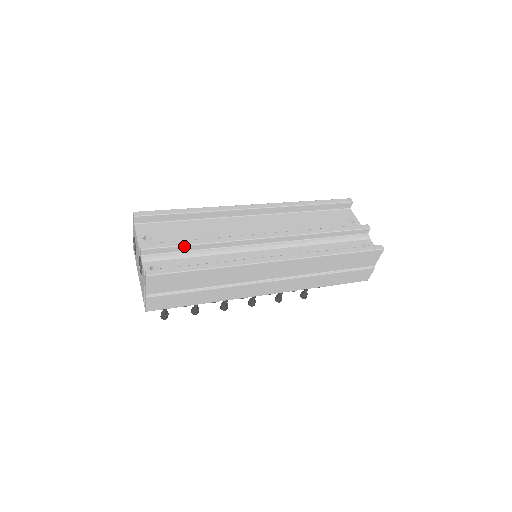
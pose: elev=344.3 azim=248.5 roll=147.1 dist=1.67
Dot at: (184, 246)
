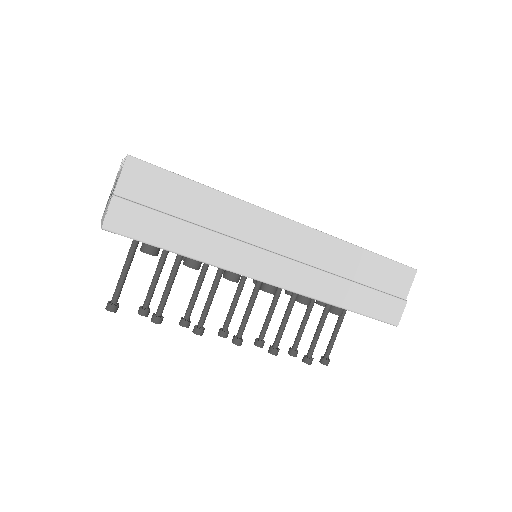
Dot at: occluded
